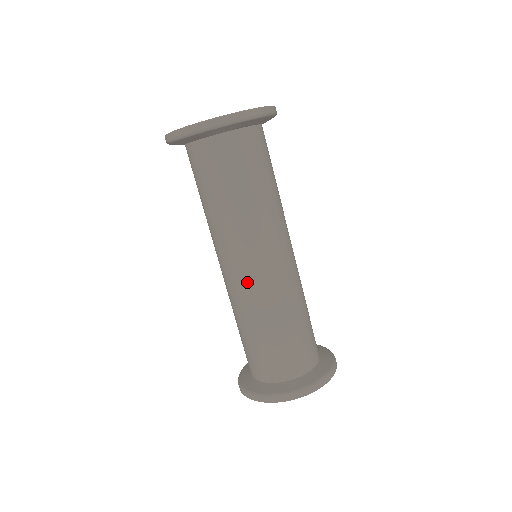
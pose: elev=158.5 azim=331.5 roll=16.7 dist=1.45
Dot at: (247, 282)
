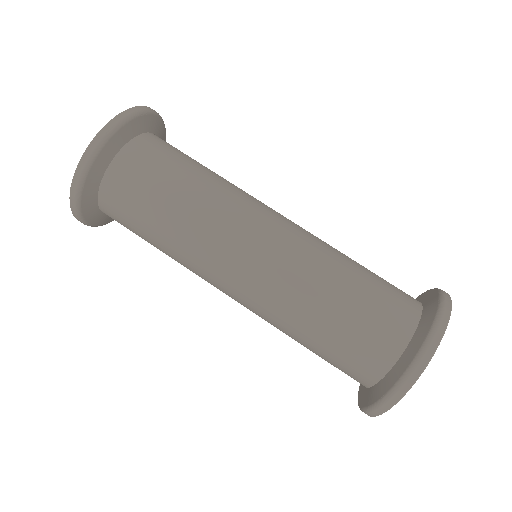
Dot at: (250, 294)
